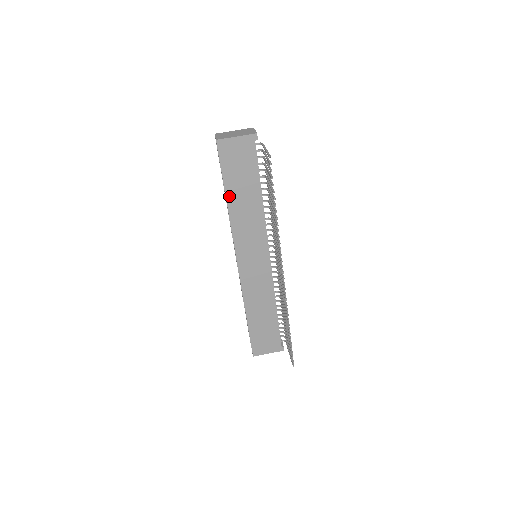
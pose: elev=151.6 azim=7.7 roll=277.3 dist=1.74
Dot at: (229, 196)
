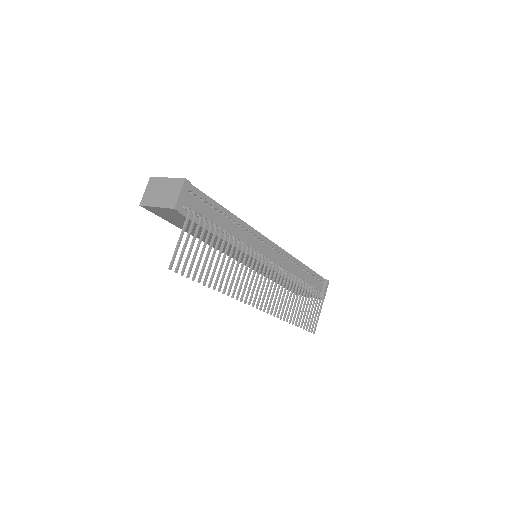
Dot at: occluded
